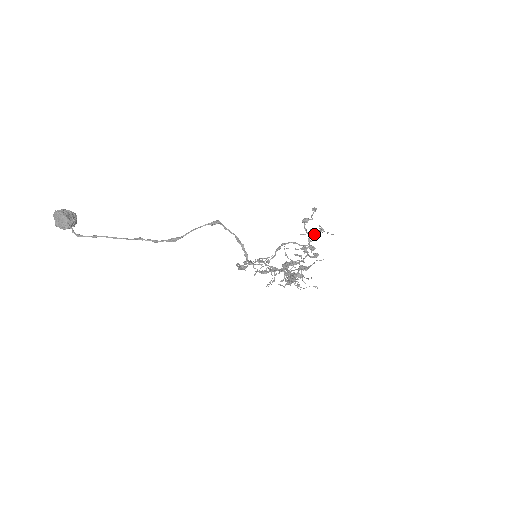
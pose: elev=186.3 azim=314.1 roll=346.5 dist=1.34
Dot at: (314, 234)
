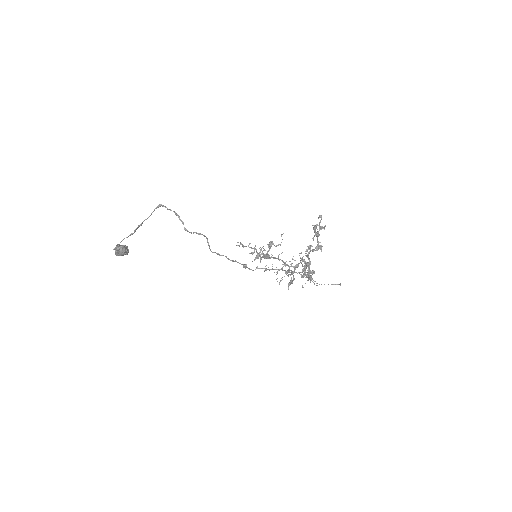
Dot at: (317, 234)
